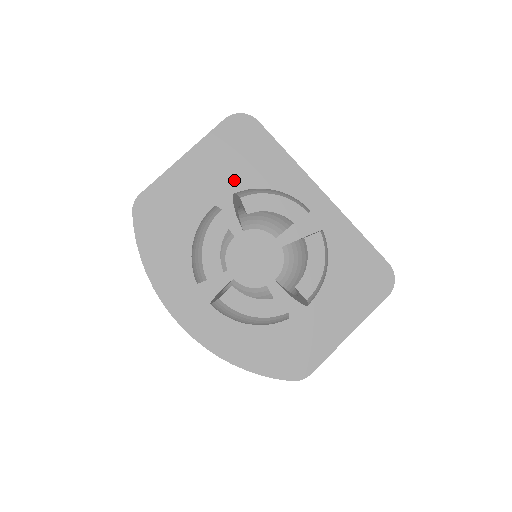
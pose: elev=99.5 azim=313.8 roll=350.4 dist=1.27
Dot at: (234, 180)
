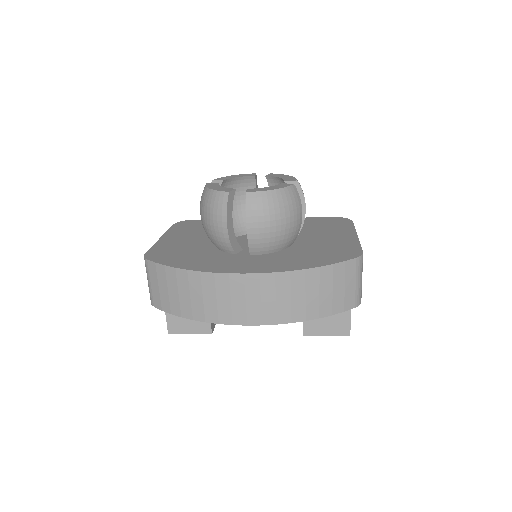
Dot at: (203, 232)
